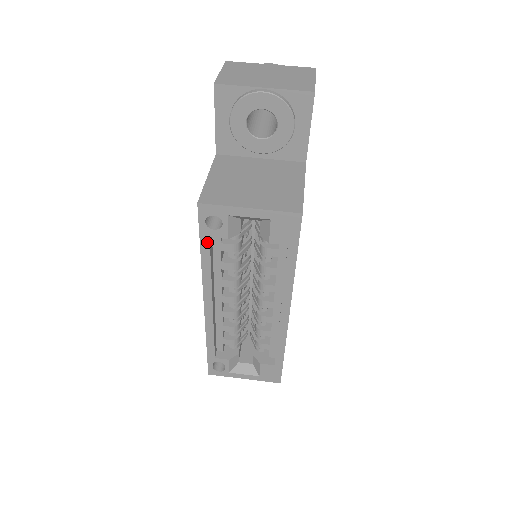
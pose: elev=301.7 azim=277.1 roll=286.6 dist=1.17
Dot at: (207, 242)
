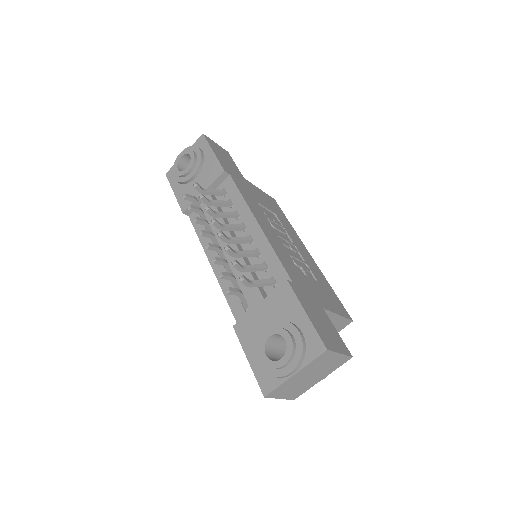
Dot at: occluded
